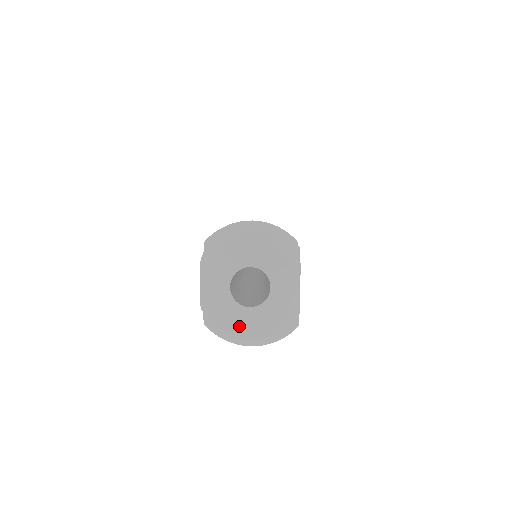
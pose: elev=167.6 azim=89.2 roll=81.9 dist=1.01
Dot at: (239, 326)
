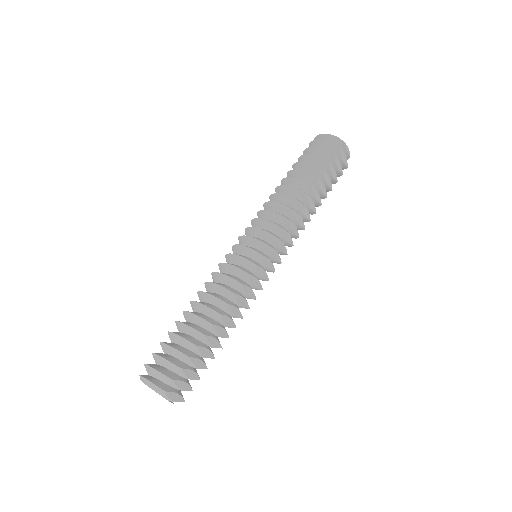
Dot at: occluded
